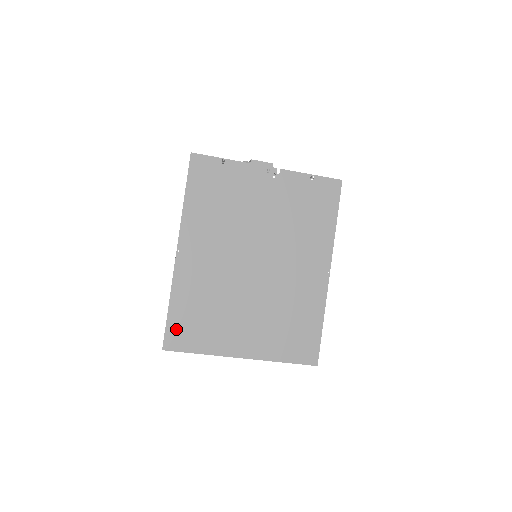
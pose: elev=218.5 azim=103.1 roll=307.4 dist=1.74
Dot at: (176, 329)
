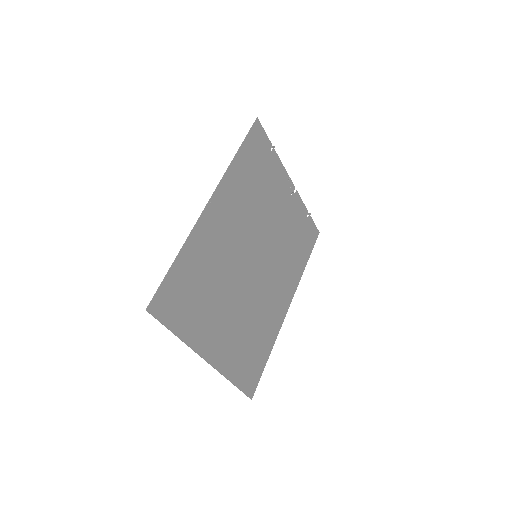
Dot at: (170, 291)
